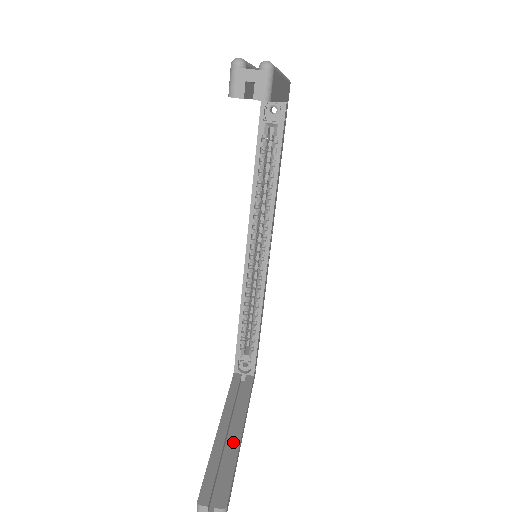
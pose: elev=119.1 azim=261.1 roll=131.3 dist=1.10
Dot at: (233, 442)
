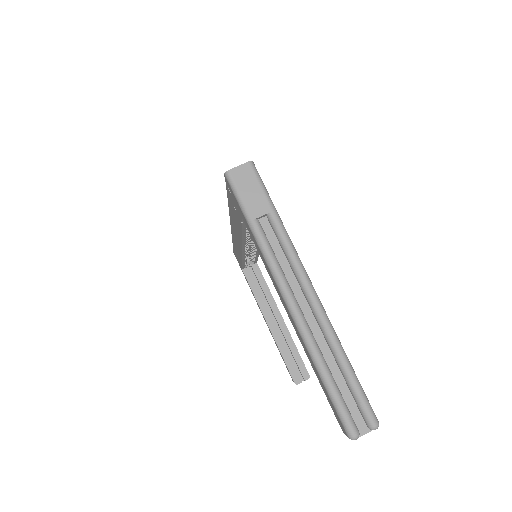
Dot at: (285, 333)
